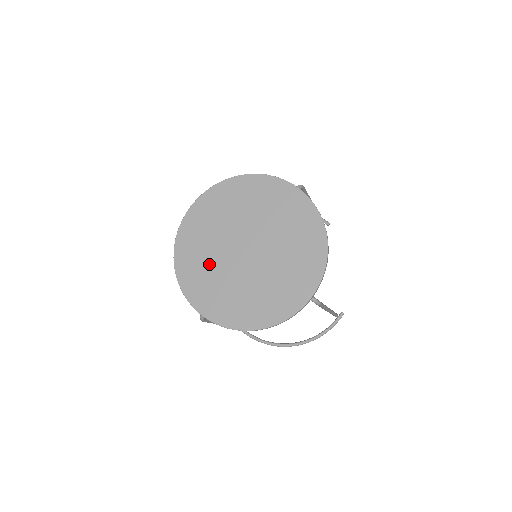
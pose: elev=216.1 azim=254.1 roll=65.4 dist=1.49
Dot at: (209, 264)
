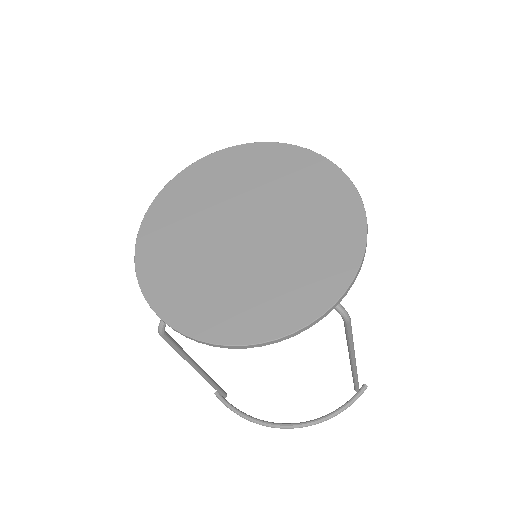
Dot at: (186, 247)
